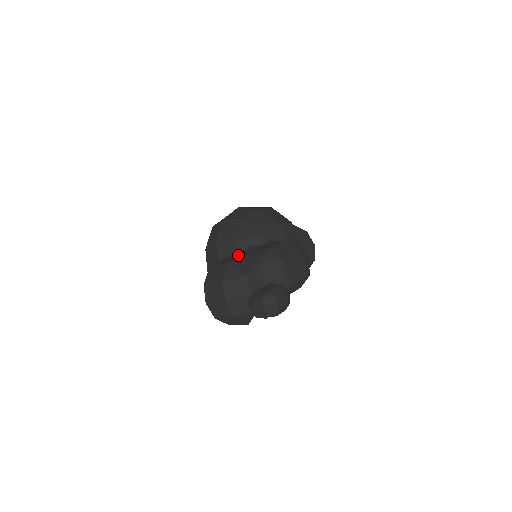
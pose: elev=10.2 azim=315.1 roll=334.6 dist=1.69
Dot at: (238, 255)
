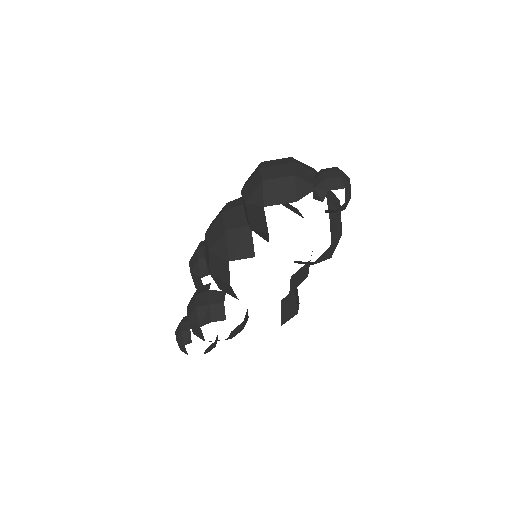
Dot at: occluded
